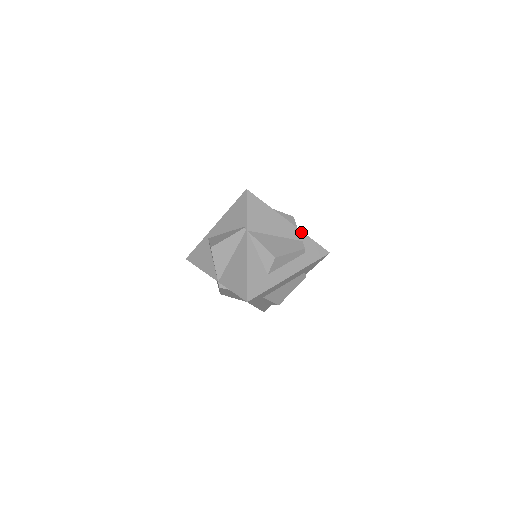
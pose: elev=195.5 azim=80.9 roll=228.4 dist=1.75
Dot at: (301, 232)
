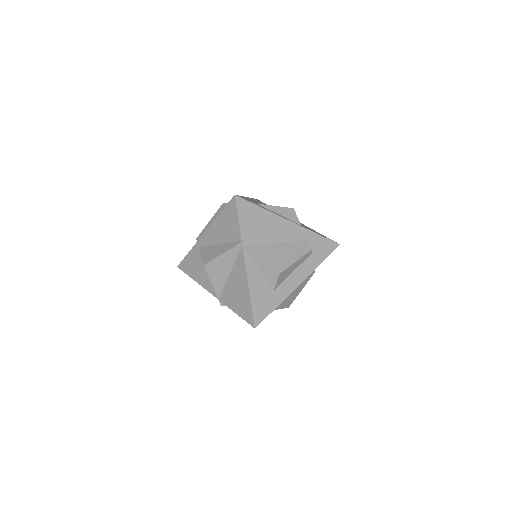
Dot at: (305, 229)
